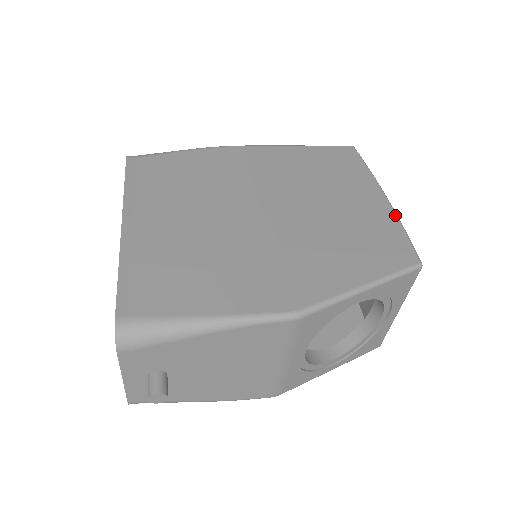
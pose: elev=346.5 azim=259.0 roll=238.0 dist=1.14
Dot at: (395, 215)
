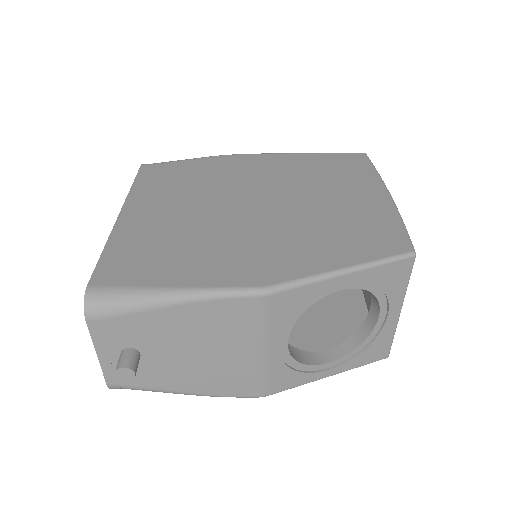
Dot at: (395, 209)
